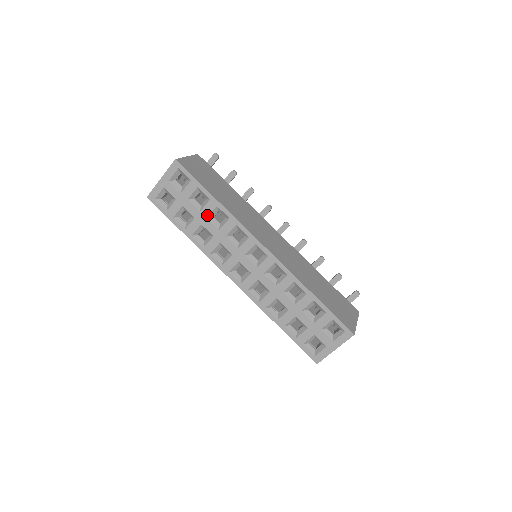
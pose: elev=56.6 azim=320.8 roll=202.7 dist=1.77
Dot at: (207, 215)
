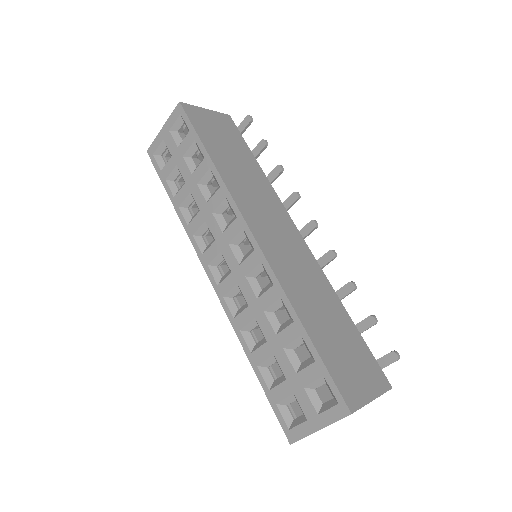
Dot at: (198, 180)
